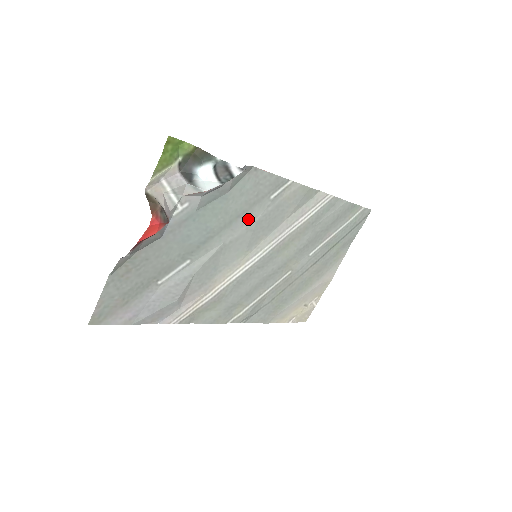
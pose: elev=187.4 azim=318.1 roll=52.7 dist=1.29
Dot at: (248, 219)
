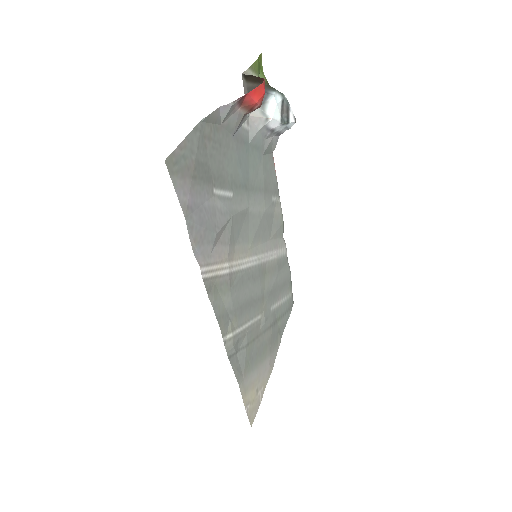
Dot at: (262, 202)
